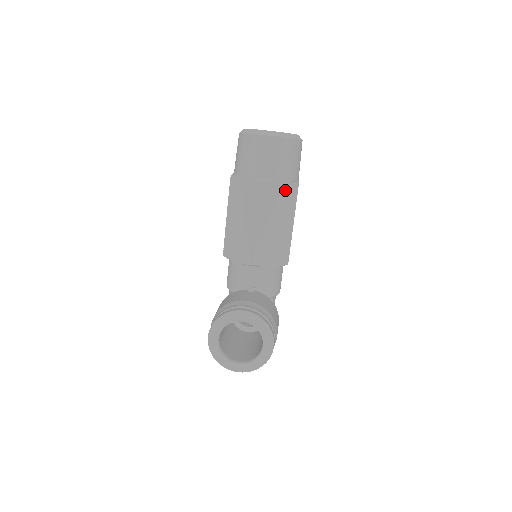
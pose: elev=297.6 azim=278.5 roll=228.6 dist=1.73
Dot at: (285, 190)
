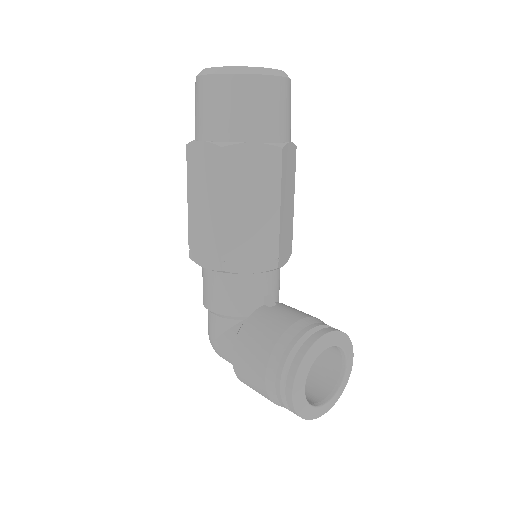
Dot at: (291, 155)
